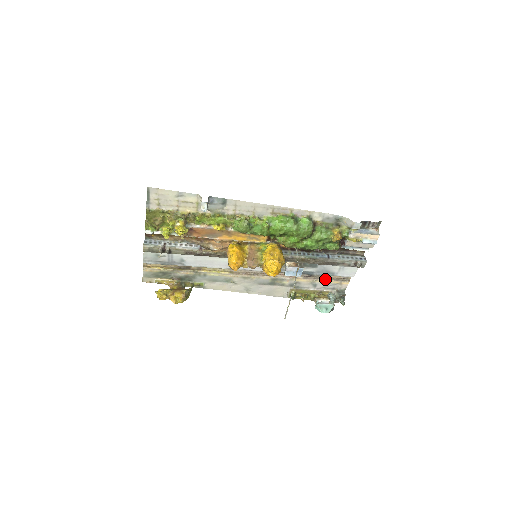
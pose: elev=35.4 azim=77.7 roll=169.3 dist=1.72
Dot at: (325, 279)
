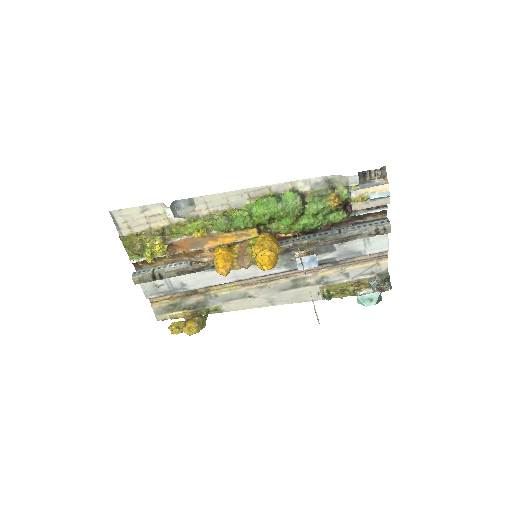
Dot at: (355, 263)
